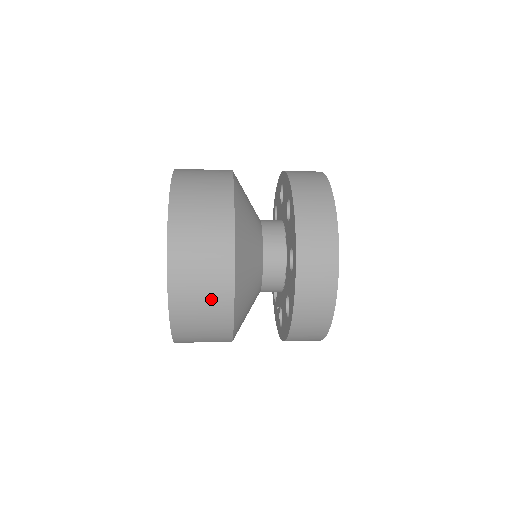
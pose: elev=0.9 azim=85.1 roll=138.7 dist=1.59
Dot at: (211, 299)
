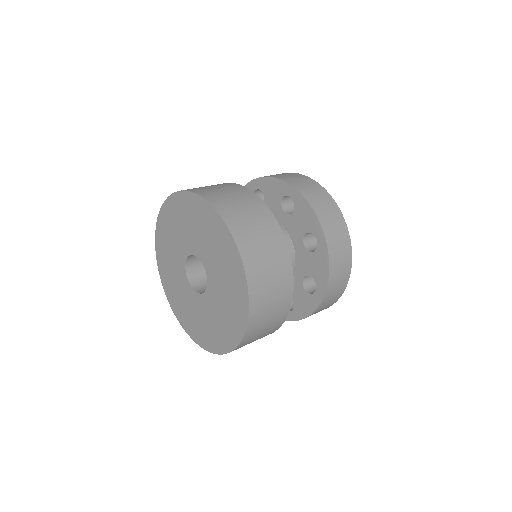
Dot at: (278, 290)
